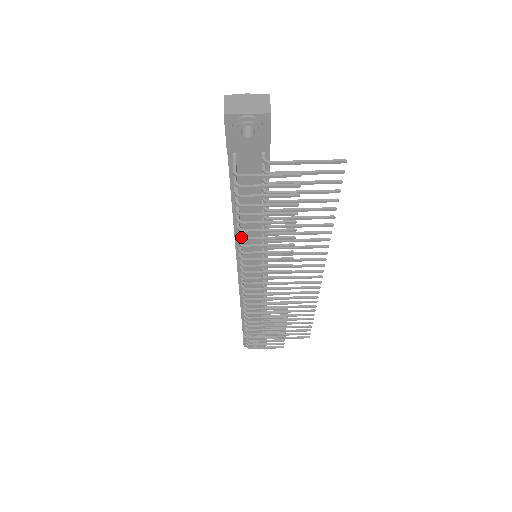
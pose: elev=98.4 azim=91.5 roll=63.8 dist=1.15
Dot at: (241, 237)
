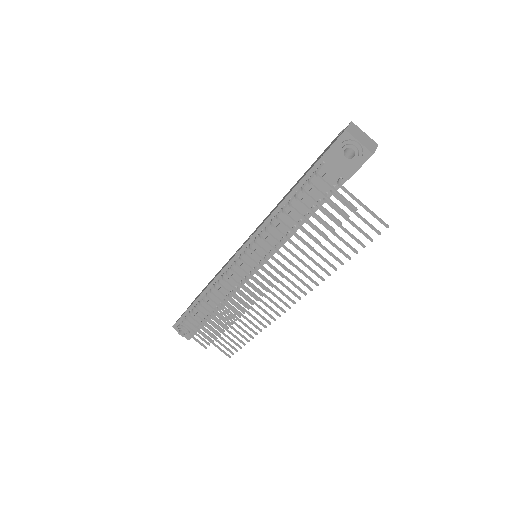
Dot at: (273, 224)
